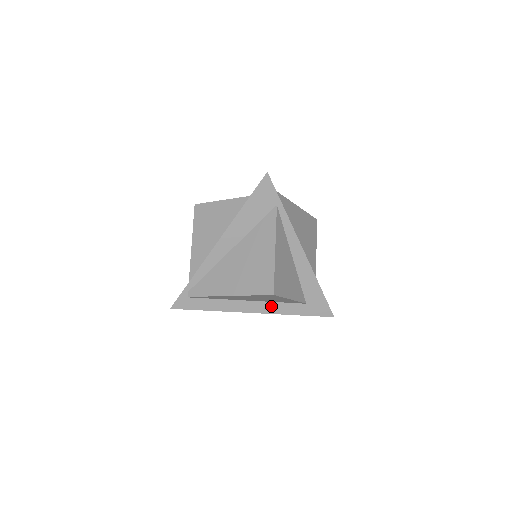
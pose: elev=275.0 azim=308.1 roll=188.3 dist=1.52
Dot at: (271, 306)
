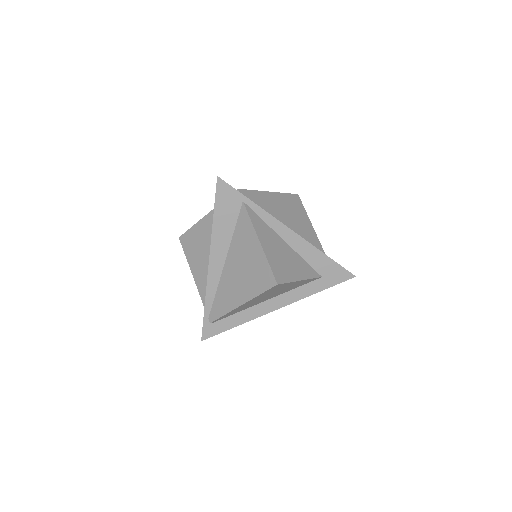
Dot at: (290, 295)
